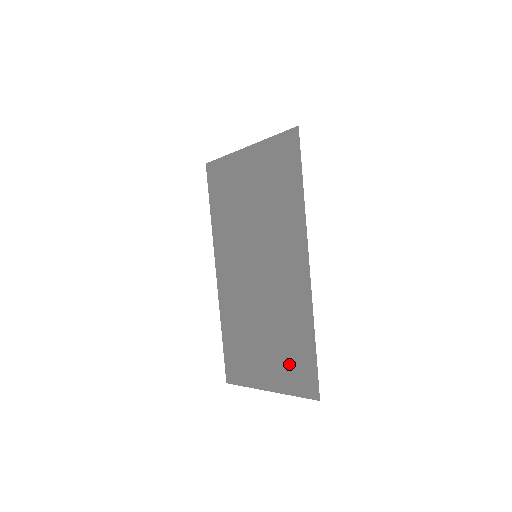
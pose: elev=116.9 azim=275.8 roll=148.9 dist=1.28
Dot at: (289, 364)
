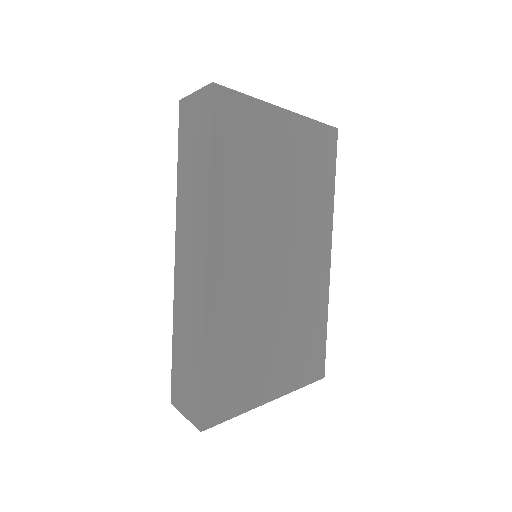
Dot at: occluded
